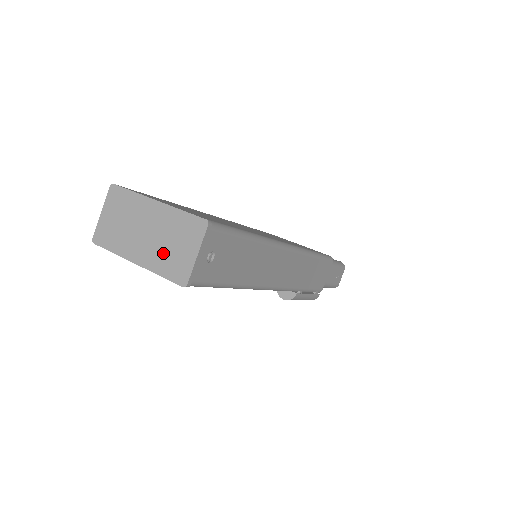
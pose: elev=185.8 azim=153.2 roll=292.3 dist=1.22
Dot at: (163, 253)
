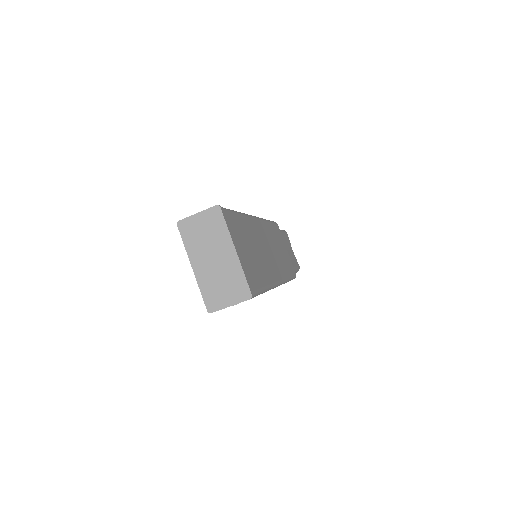
Dot at: (213, 282)
